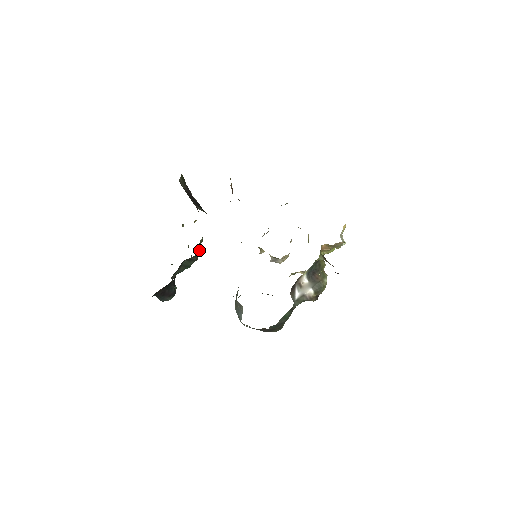
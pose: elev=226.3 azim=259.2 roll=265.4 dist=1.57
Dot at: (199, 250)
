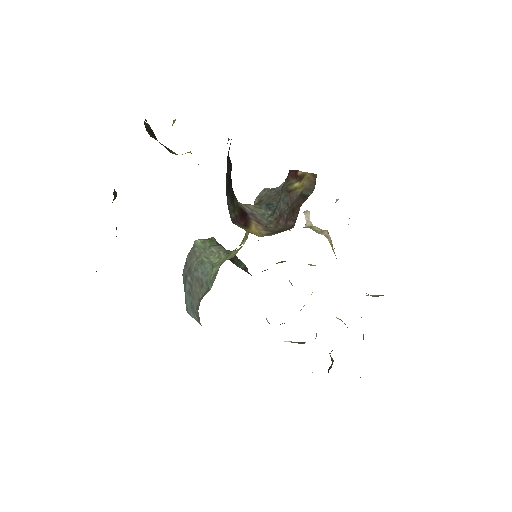
Dot at: occluded
